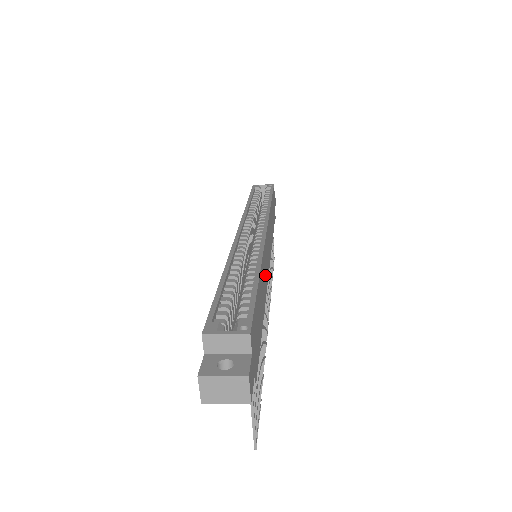
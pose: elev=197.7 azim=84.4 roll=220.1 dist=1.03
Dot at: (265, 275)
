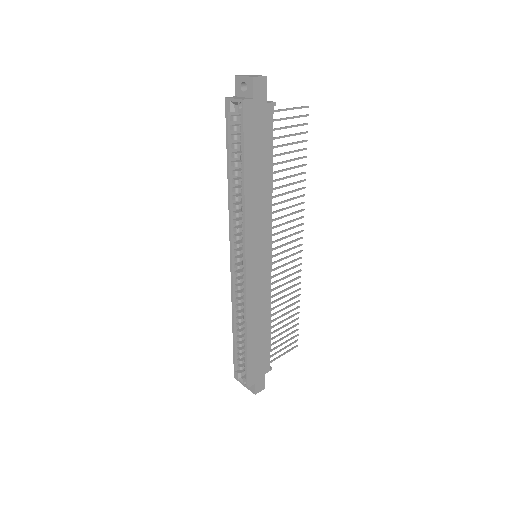
Dot at: (261, 297)
